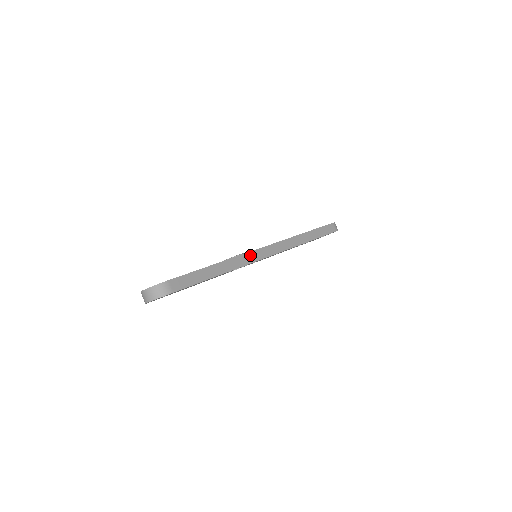
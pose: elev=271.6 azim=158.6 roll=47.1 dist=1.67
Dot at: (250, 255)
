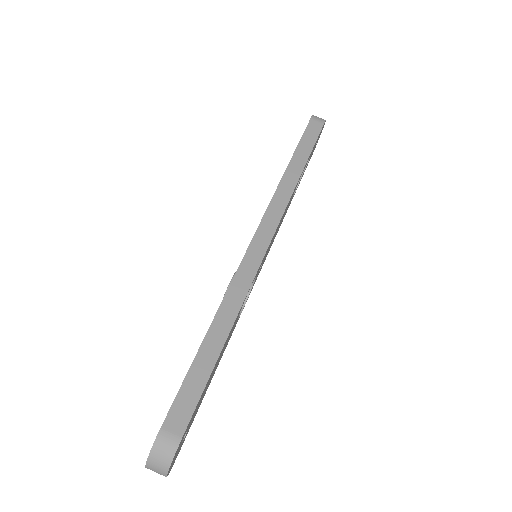
Dot at: (243, 269)
